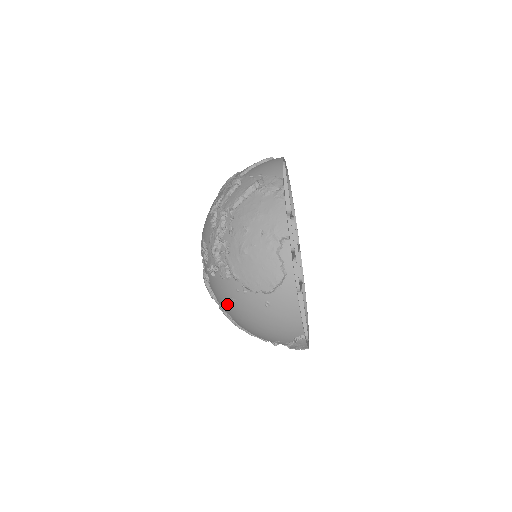
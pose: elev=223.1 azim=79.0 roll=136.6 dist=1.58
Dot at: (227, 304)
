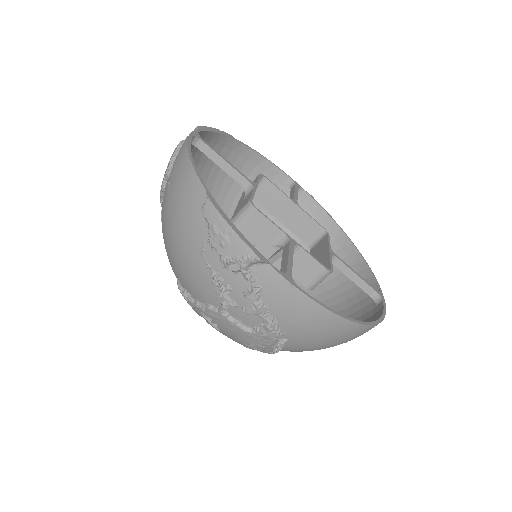
Dot at: occluded
